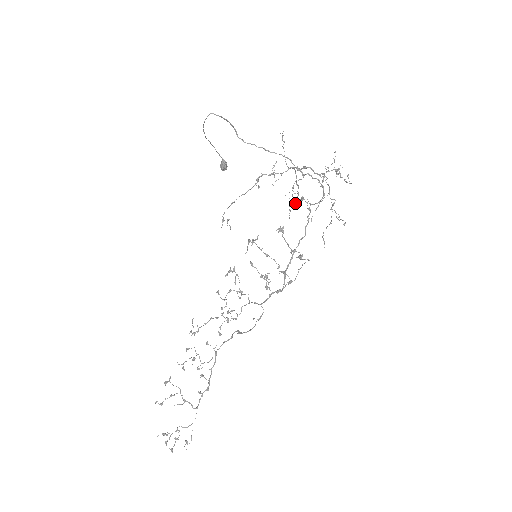
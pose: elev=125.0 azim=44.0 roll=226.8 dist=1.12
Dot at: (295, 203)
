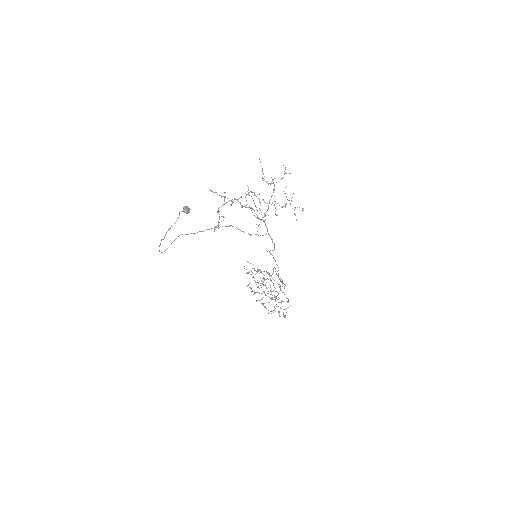
Dot at: occluded
